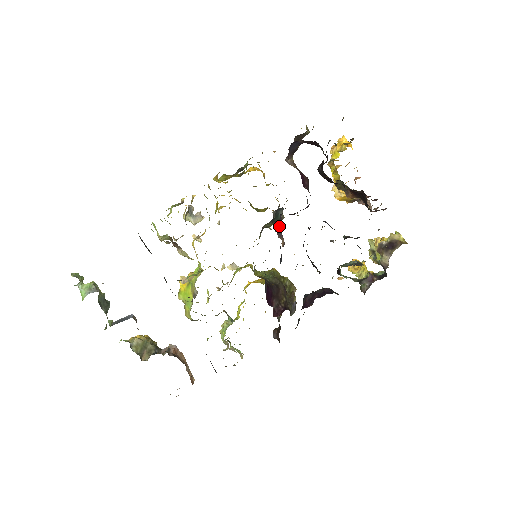
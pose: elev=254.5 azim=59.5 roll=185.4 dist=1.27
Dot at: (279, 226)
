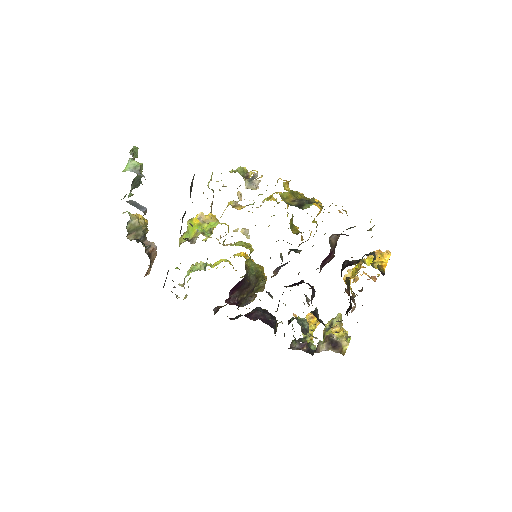
Dot at: (283, 265)
